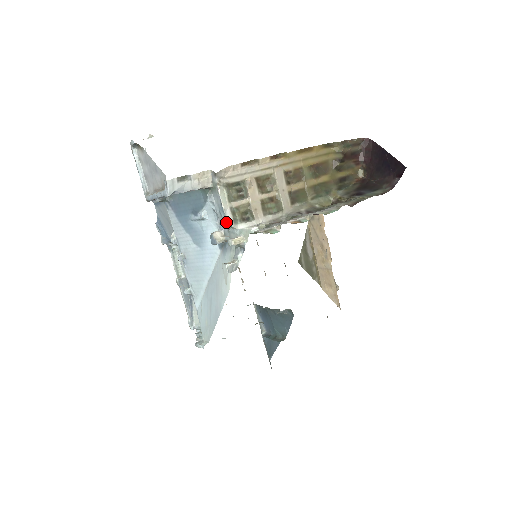
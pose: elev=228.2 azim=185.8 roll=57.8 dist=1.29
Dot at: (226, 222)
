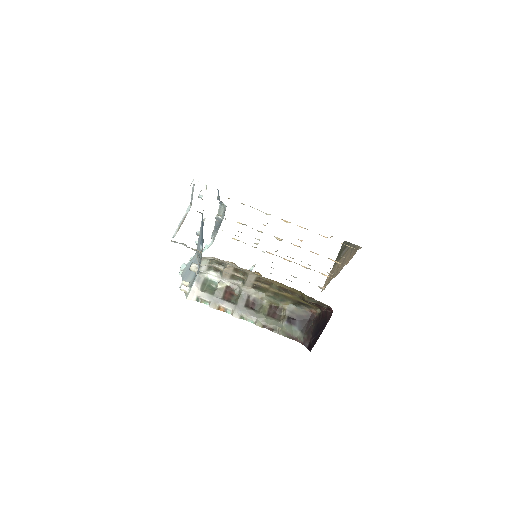
Dot at: (200, 269)
